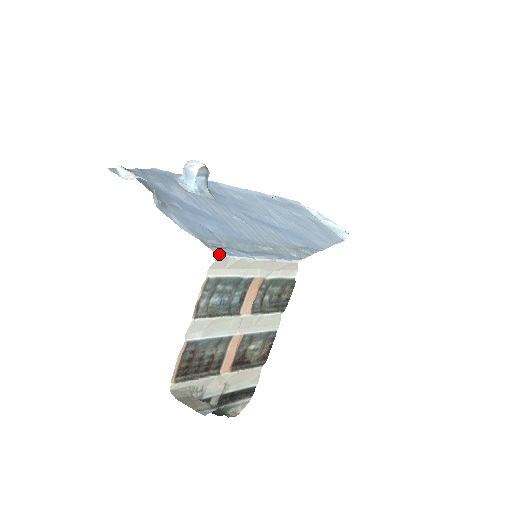
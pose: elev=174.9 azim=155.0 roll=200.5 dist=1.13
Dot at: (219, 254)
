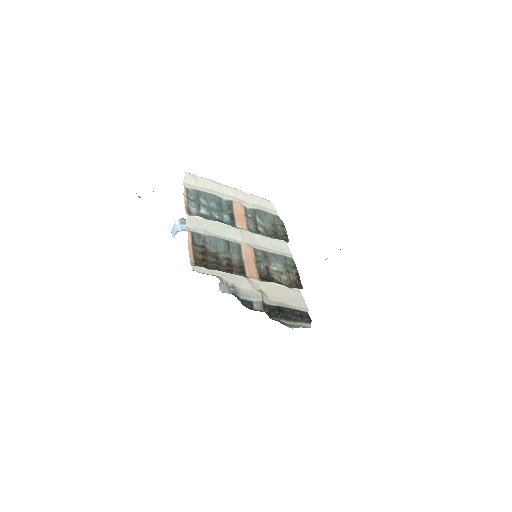
Dot at: (187, 173)
